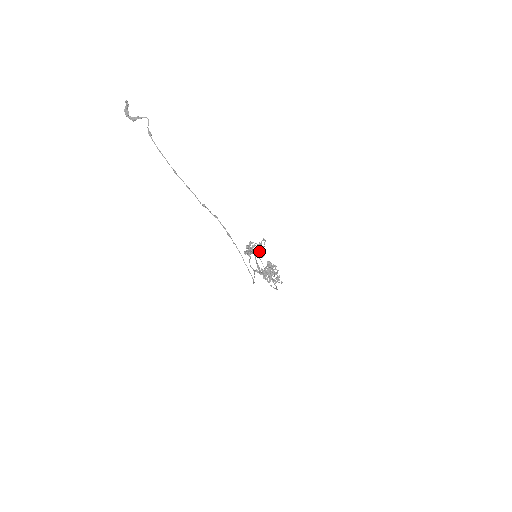
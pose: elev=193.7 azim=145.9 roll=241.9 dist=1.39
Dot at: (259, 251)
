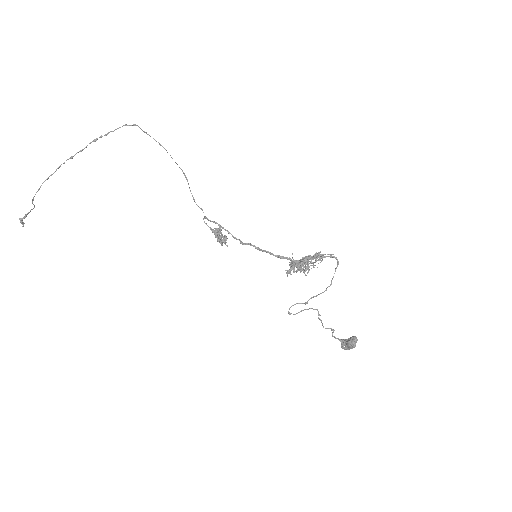
Dot at: (347, 345)
